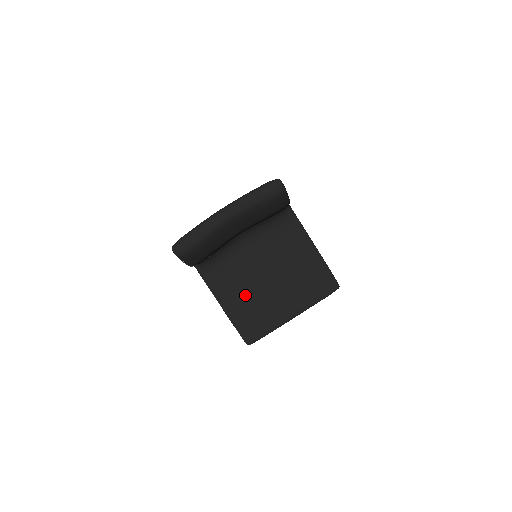
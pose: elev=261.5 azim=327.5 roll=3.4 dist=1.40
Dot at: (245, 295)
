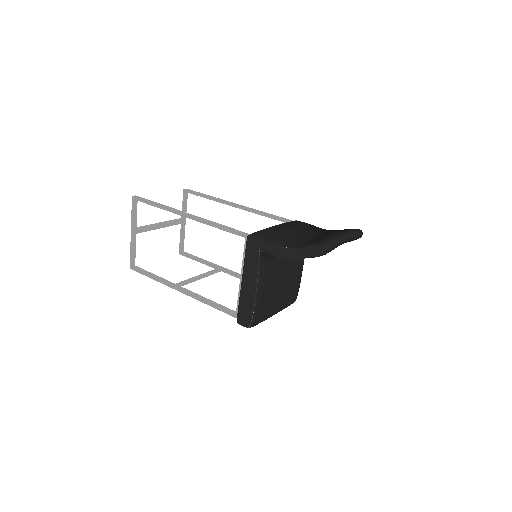
Dot at: (270, 289)
